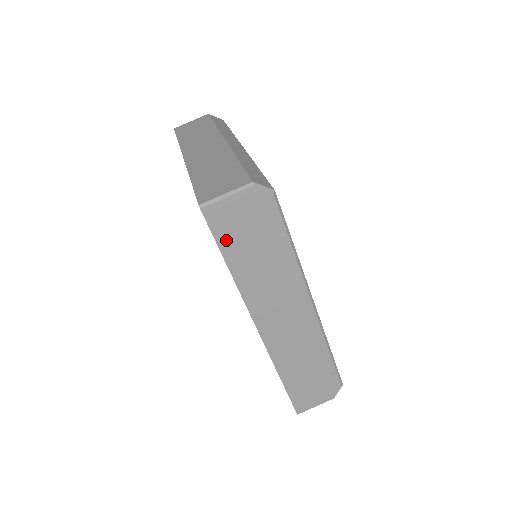
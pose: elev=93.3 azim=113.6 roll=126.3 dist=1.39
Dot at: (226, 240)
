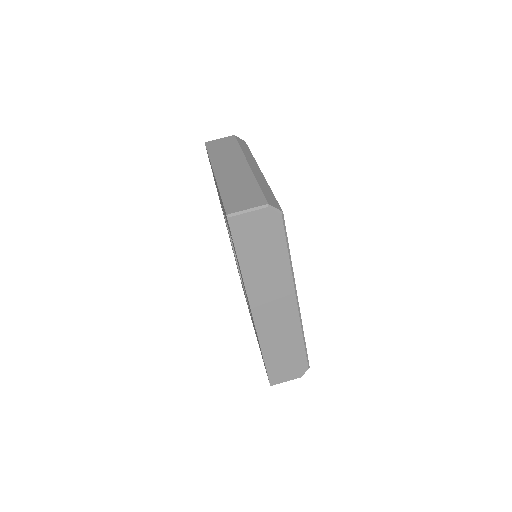
Dot at: (241, 243)
